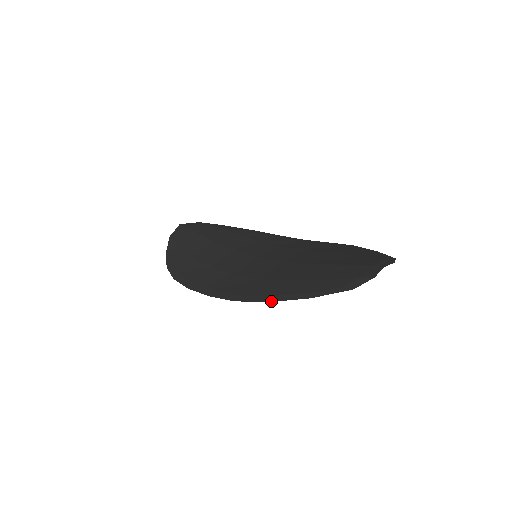
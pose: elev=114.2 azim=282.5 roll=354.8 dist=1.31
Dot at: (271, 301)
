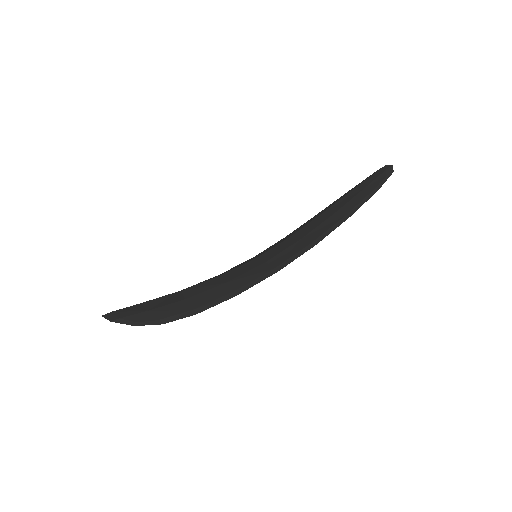
Dot at: (352, 214)
